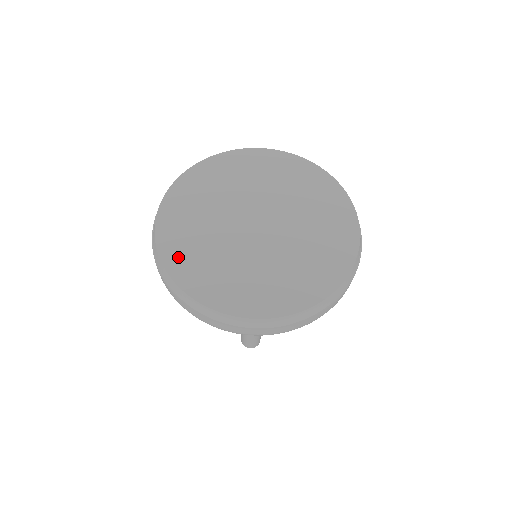
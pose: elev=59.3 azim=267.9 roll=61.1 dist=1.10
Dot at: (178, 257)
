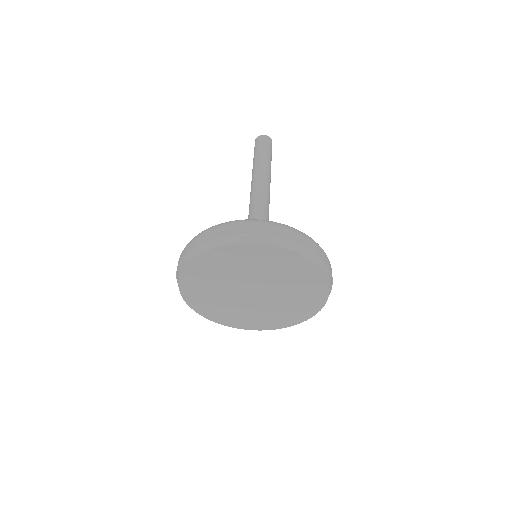
Dot at: (211, 313)
